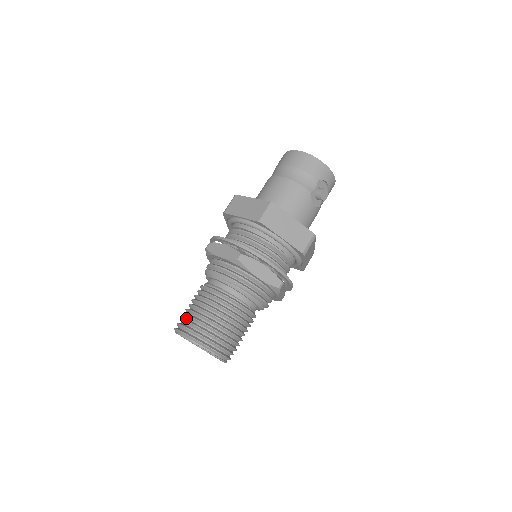
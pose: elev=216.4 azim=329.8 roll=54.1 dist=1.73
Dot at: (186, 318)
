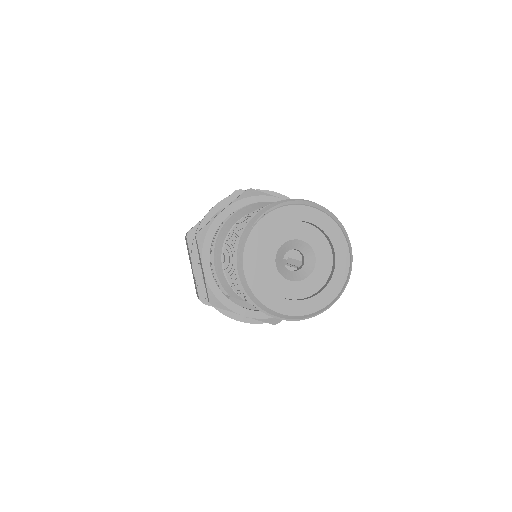
Dot at: occluded
